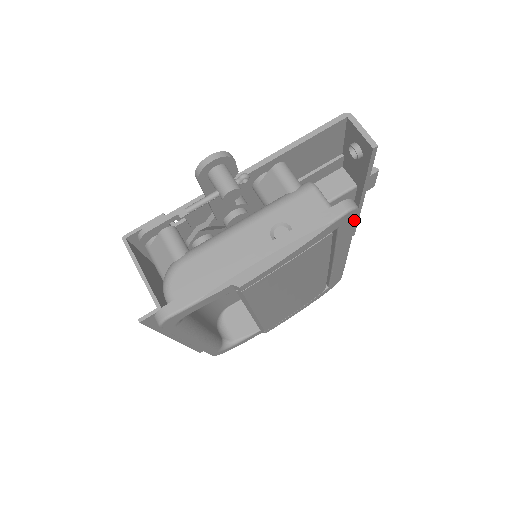
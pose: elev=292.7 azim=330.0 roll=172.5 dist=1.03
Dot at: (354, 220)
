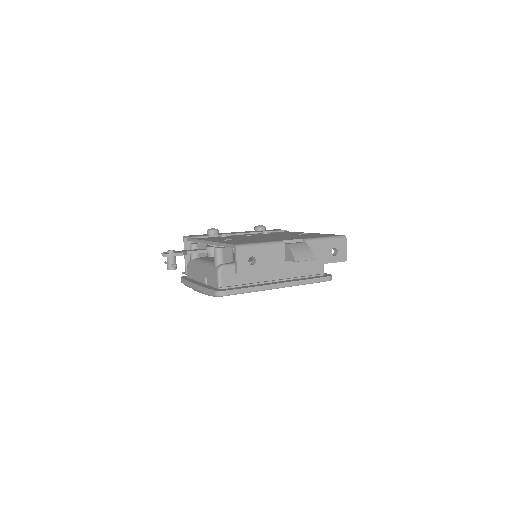
Dot at: (235, 294)
